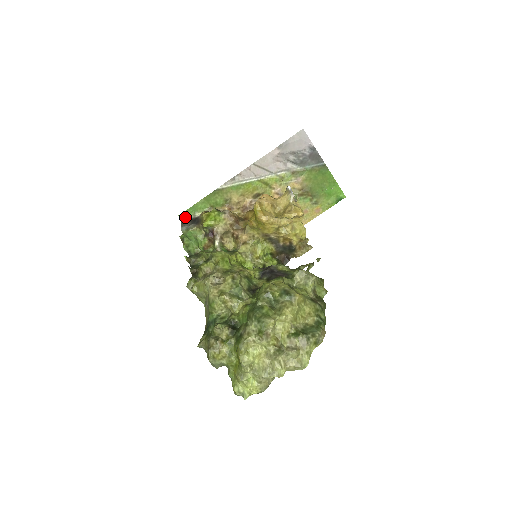
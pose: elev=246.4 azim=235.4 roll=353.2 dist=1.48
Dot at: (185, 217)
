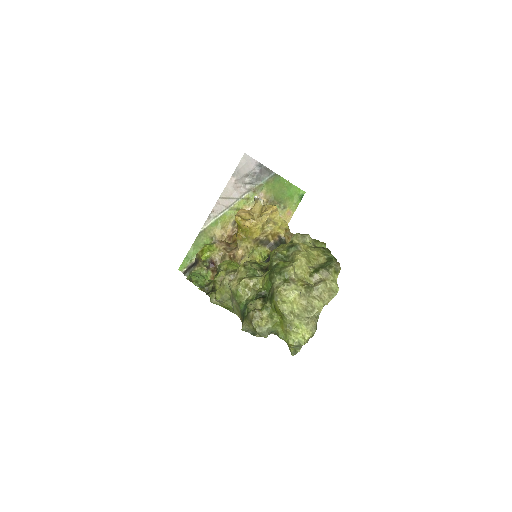
Dot at: (184, 268)
